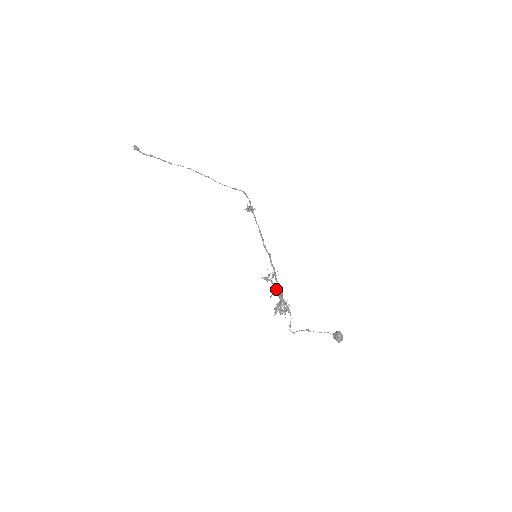
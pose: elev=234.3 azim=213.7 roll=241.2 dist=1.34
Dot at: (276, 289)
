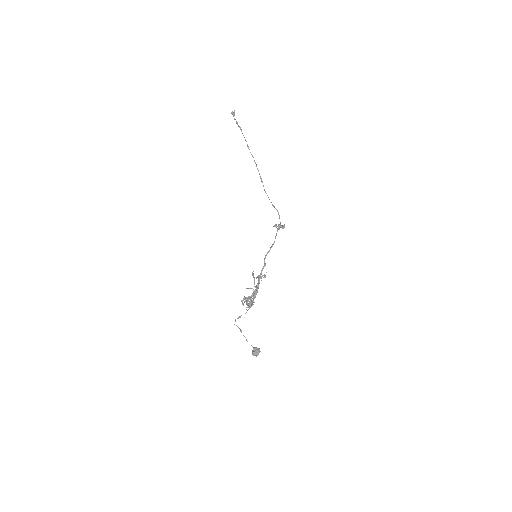
Dot at: occluded
